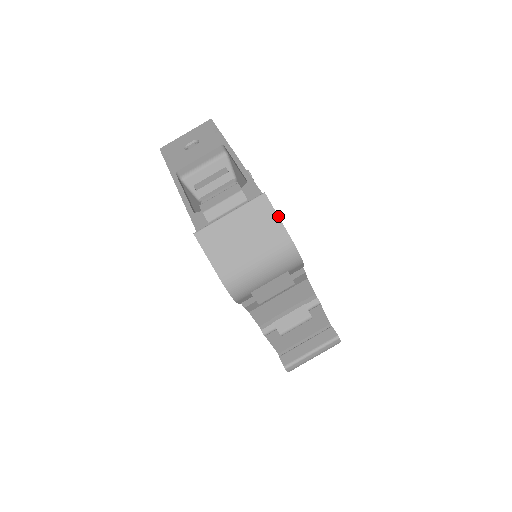
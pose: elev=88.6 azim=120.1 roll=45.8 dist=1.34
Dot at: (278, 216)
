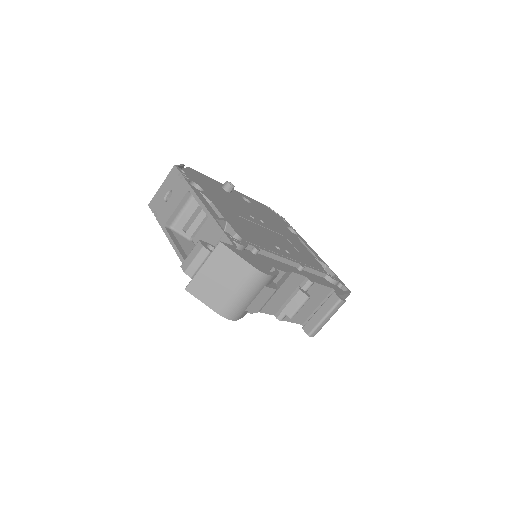
Dot at: (237, 255)
